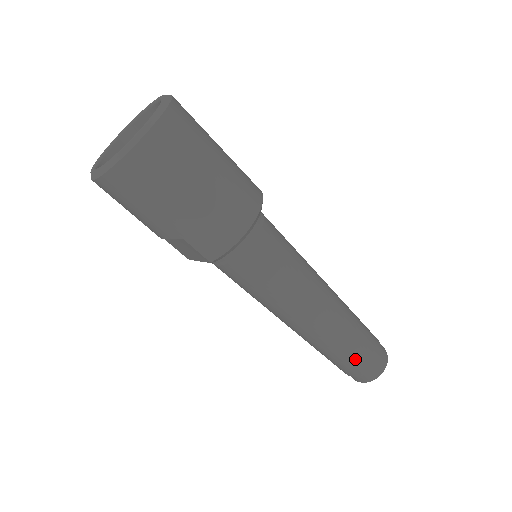
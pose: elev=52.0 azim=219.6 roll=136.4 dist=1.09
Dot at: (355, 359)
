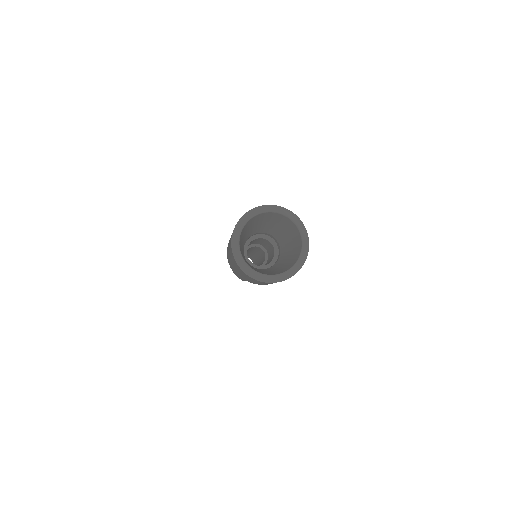
Dot at: occluded
